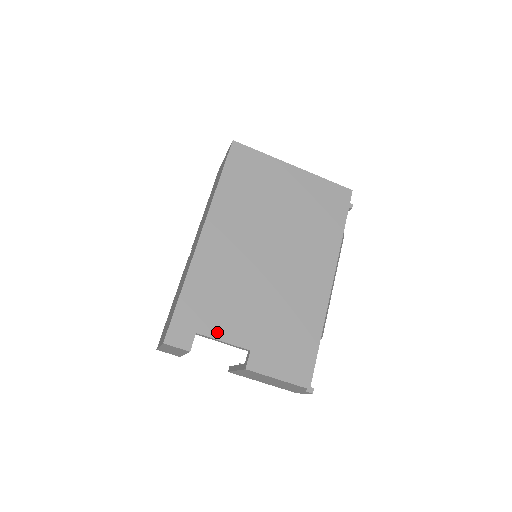
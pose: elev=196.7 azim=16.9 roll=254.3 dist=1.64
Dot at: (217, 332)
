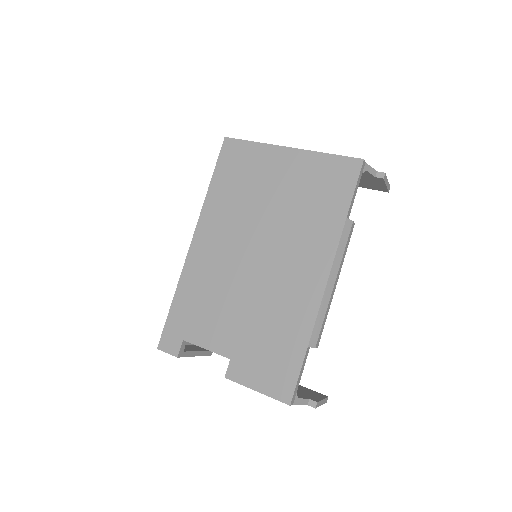
Dot at: (201, 339)
